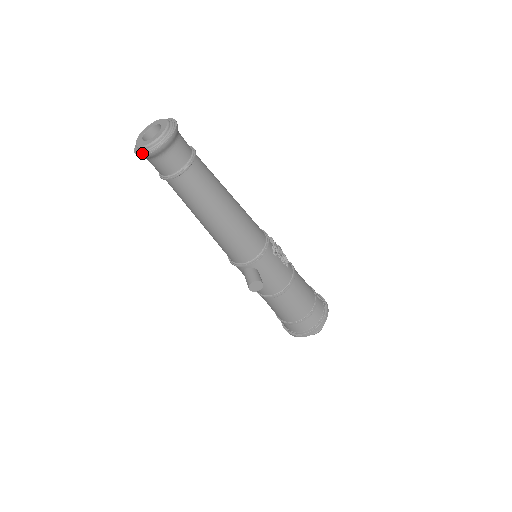
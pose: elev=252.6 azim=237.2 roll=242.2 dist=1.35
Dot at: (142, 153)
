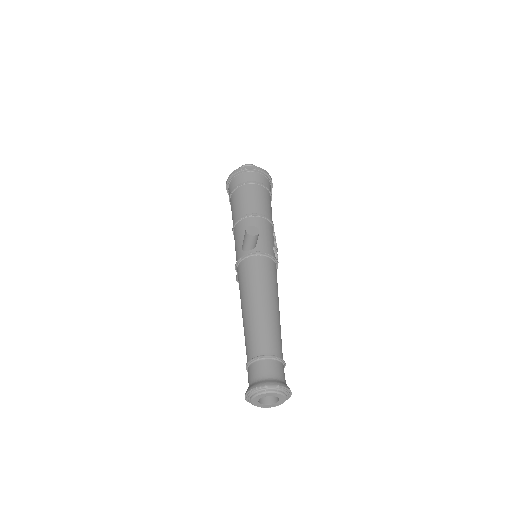
Dot at: occluded
